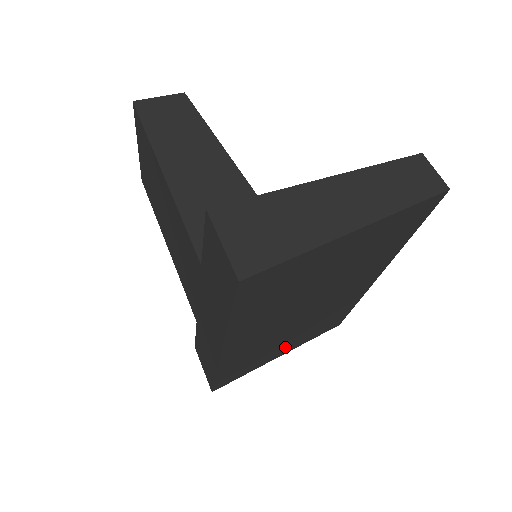
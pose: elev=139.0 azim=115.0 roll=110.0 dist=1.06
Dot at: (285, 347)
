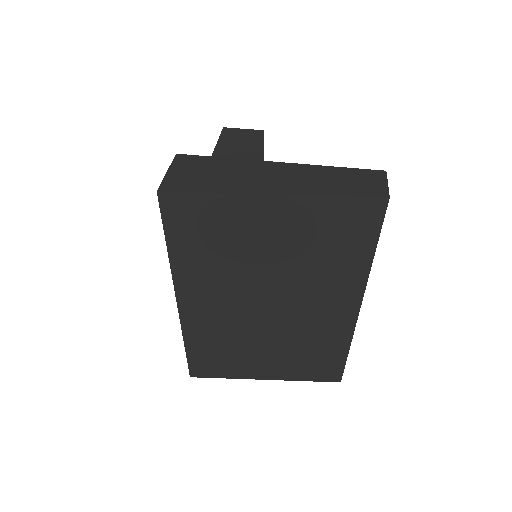
Dot at: (266, 365)
